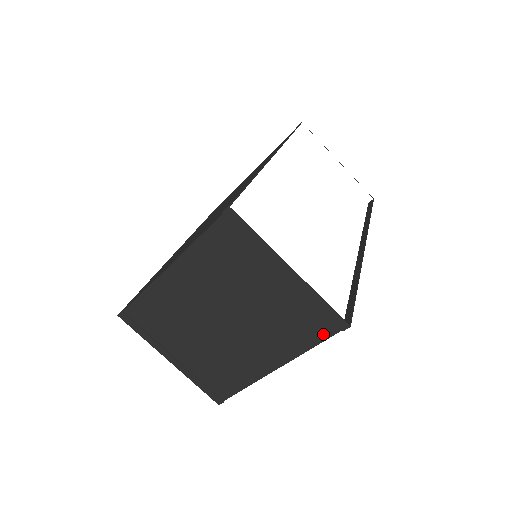
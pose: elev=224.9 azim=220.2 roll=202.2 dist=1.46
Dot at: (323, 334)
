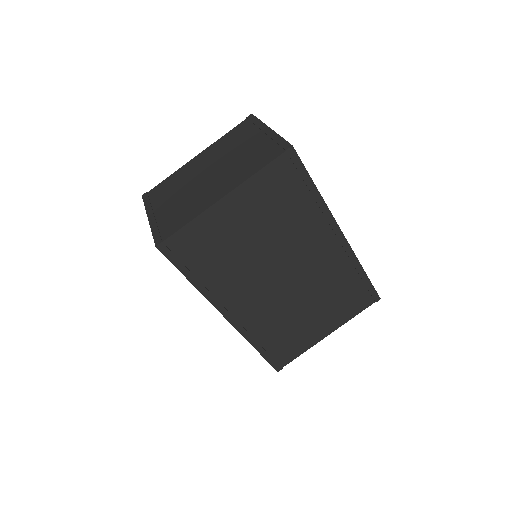
Dot at: (271, 158)
